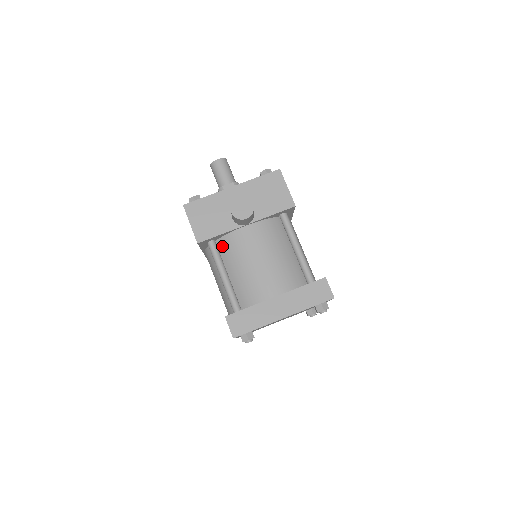
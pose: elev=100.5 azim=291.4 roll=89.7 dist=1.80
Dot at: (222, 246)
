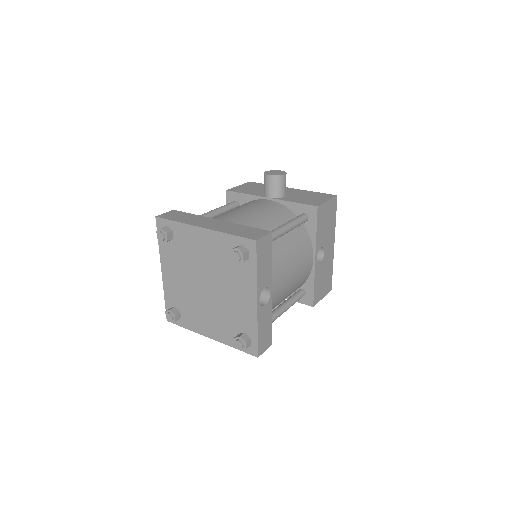
Dot at: occluded
